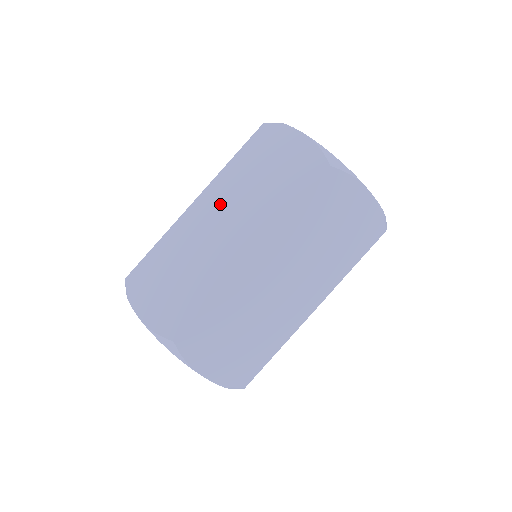
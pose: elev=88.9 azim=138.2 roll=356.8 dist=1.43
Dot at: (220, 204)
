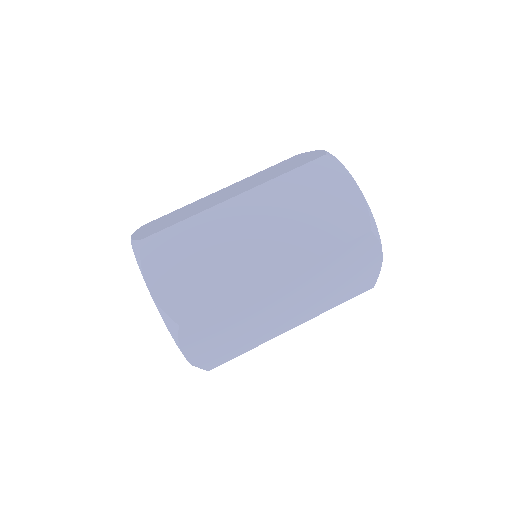
Dot at: (237, 185)
